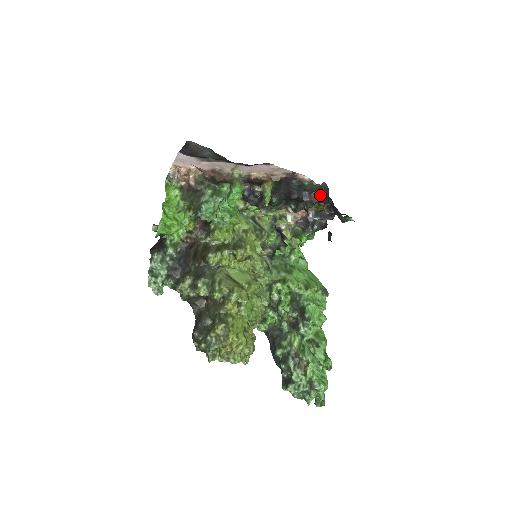
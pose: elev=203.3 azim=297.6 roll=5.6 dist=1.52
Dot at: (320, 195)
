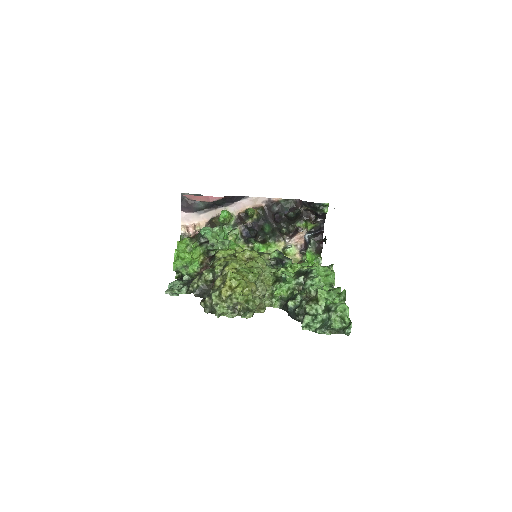
Dot at: (300, 211)
